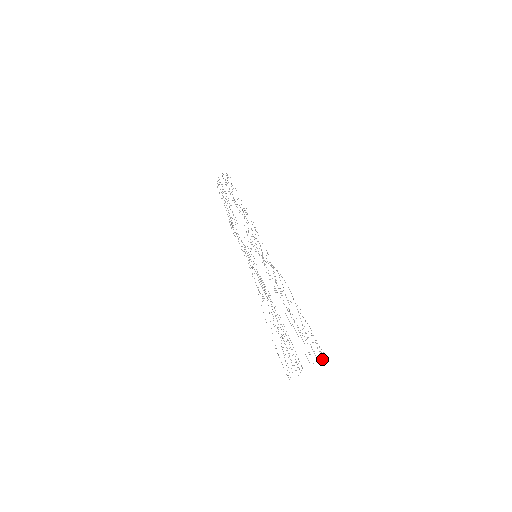
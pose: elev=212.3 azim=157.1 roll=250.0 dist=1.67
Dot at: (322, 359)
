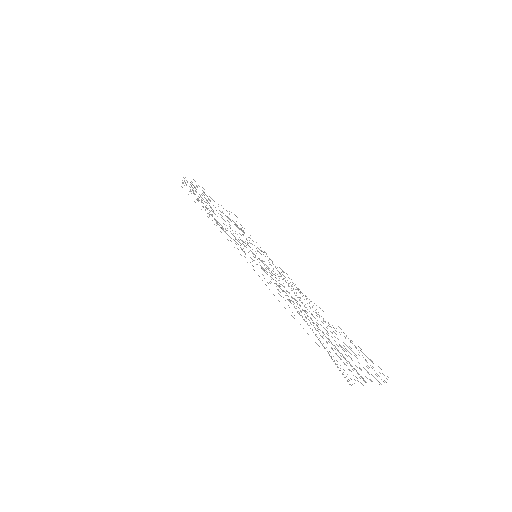
Dot at: occluded
